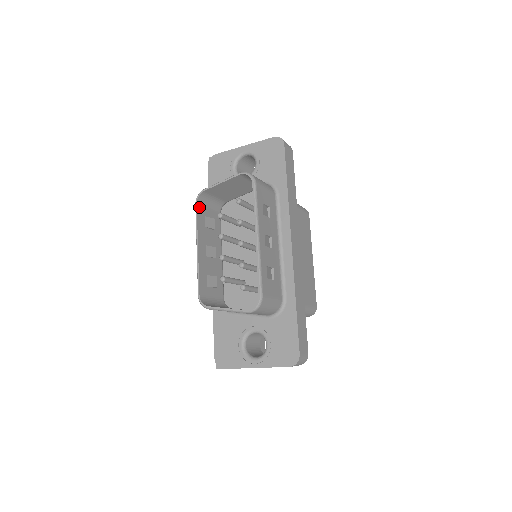
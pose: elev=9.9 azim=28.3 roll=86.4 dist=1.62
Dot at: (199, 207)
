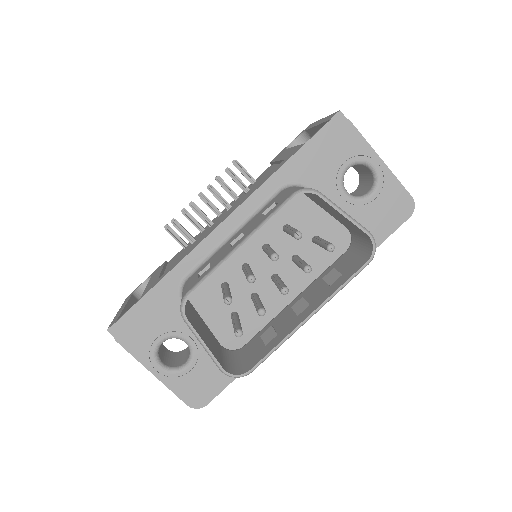
Dot at: (292, 199)
